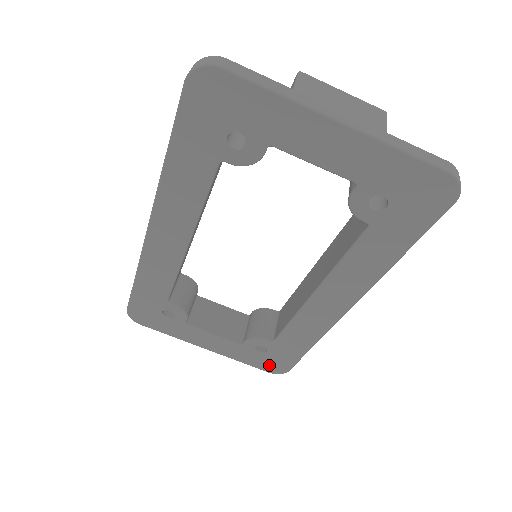
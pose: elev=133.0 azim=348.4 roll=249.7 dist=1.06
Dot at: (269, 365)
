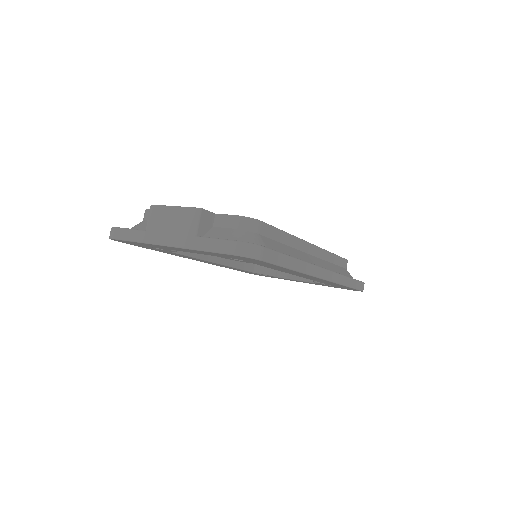
Dot at: occluded
